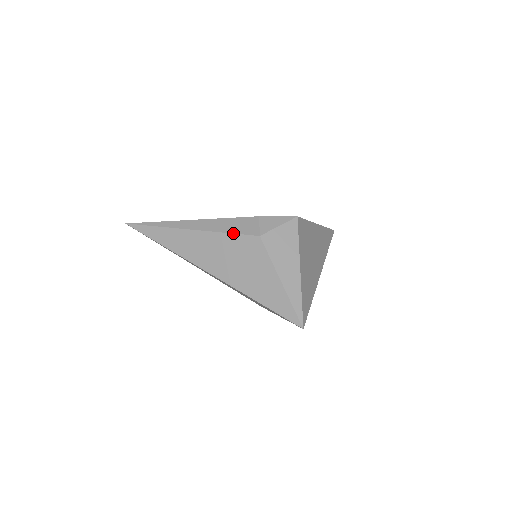
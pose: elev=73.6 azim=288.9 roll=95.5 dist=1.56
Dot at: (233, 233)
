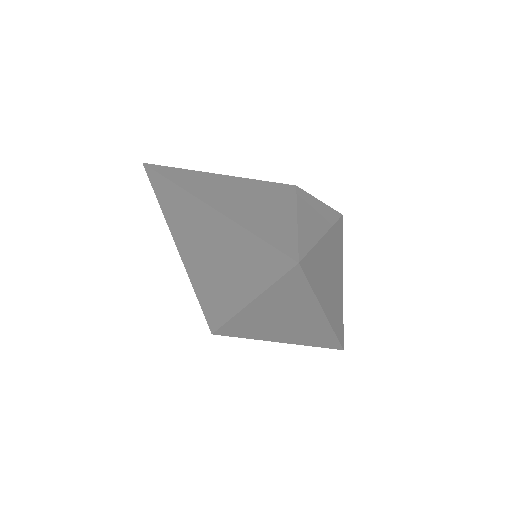
Dot at: occluded
